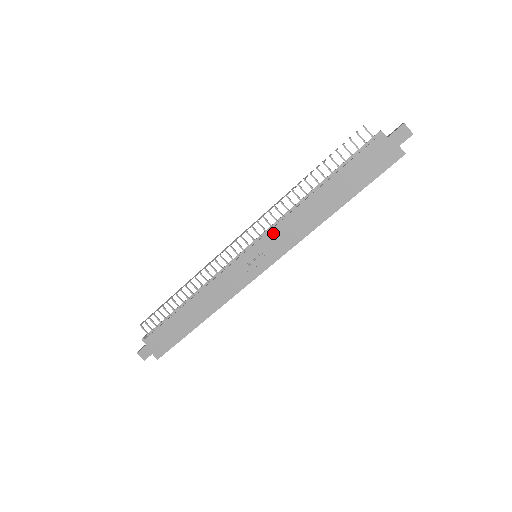
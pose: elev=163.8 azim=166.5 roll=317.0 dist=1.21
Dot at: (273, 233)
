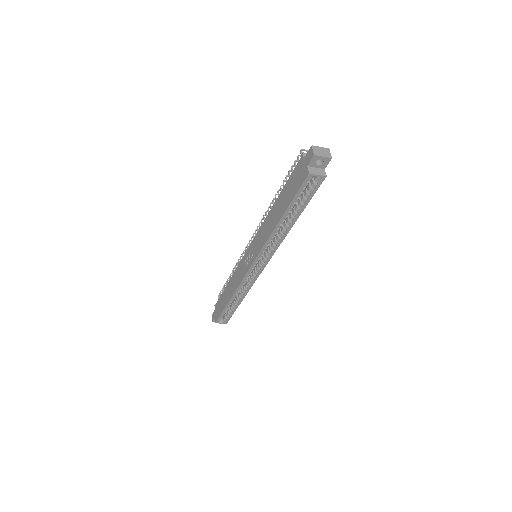
Dot at: (257, 236)
